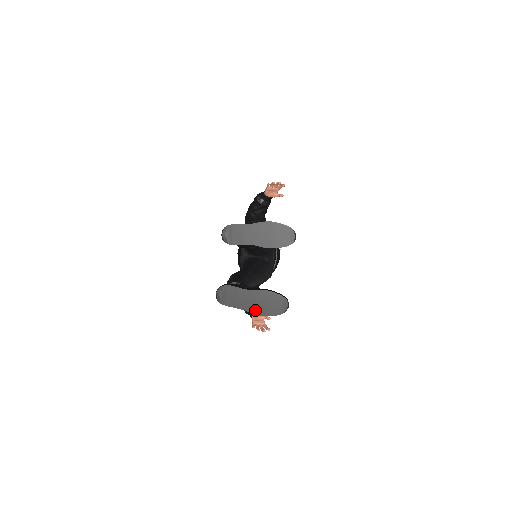
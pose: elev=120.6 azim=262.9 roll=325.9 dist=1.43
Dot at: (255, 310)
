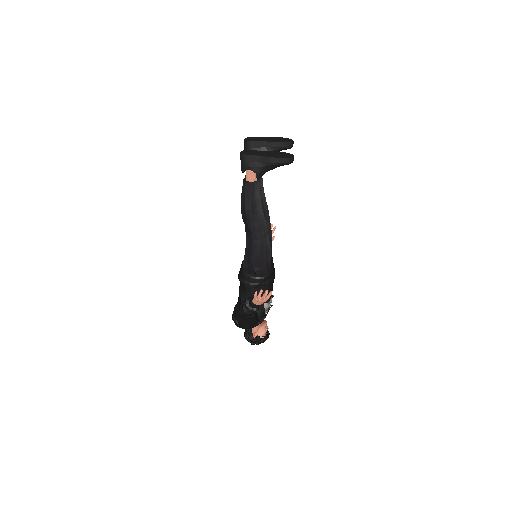
Dot at: (270, 156)
